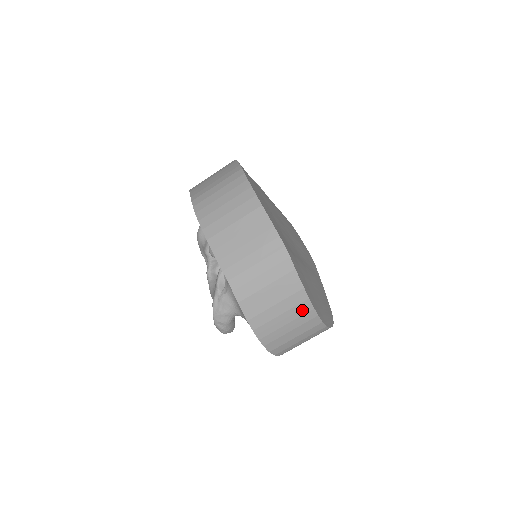
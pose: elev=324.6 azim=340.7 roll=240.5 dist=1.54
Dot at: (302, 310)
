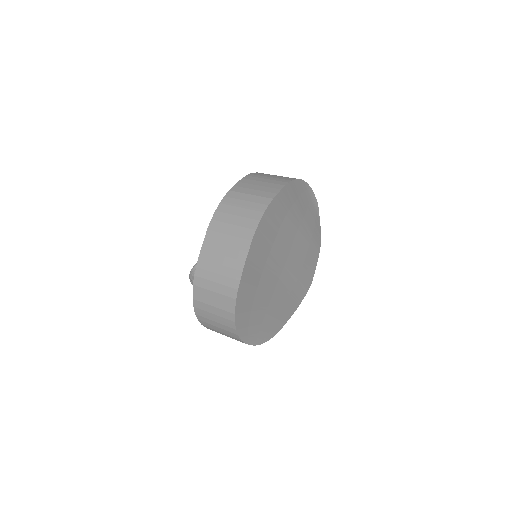
Dot at: (228, 324)
